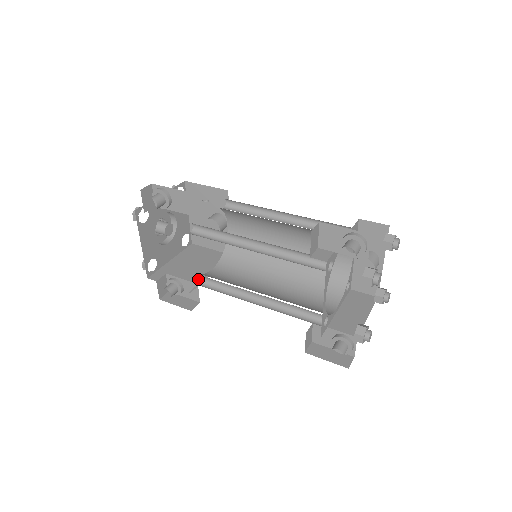
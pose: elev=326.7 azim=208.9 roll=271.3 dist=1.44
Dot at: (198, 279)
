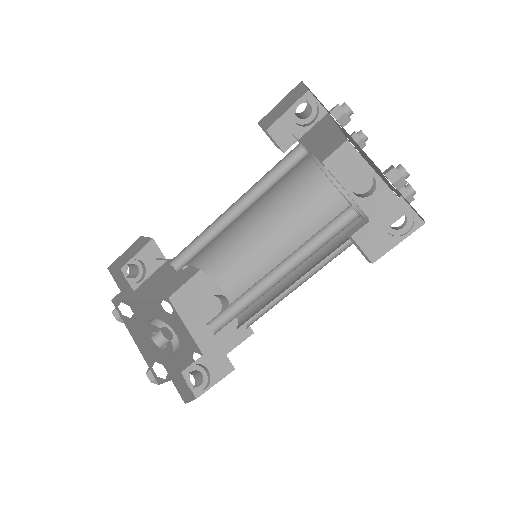
Dot at: (214, 332)
